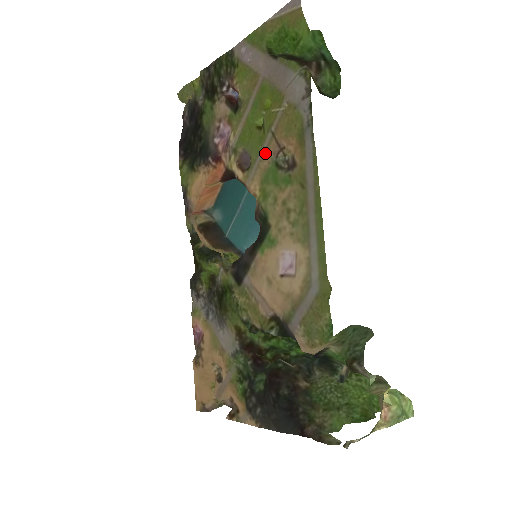
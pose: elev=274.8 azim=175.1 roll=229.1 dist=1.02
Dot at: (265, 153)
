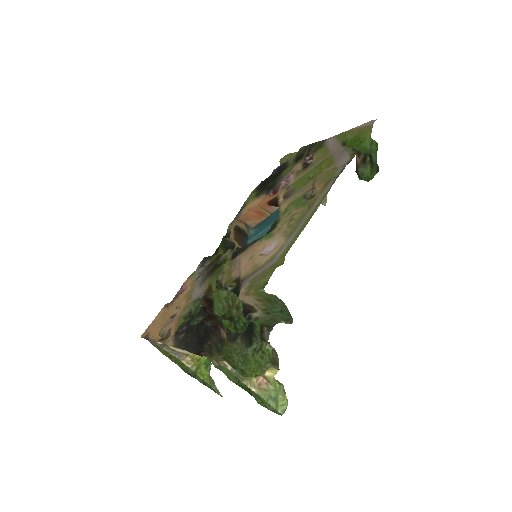
Dot at: (303, 189)
